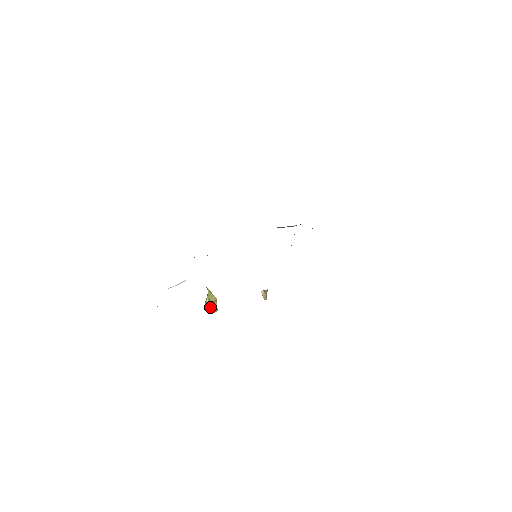
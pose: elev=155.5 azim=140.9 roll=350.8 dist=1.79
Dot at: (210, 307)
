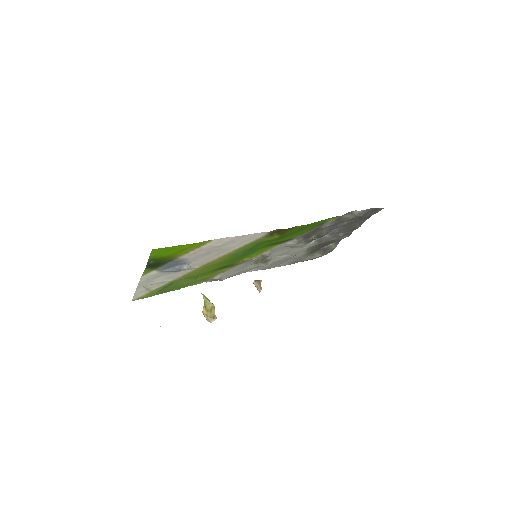
Dot at: (207, 314)
